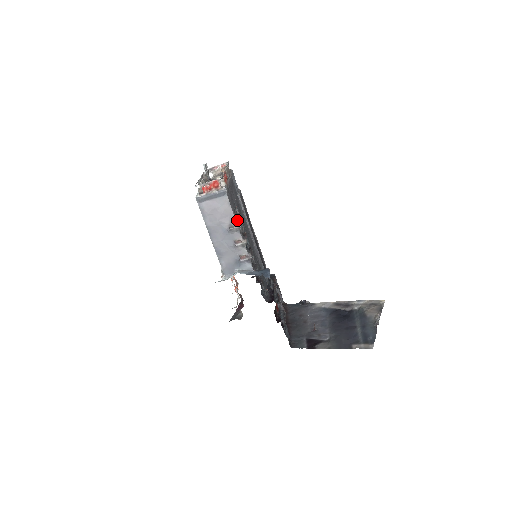
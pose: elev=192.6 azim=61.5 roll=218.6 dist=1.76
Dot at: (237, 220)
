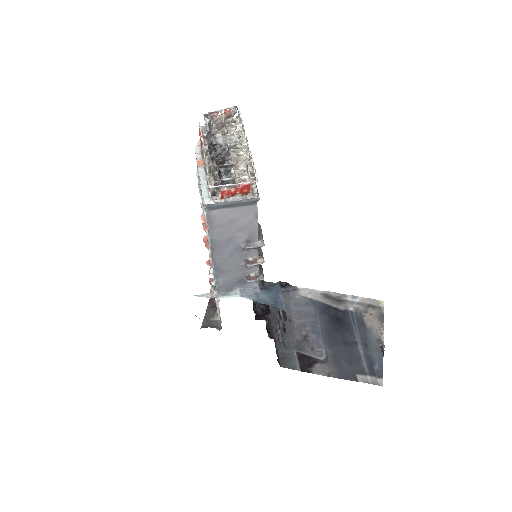
Dot at: occluded
